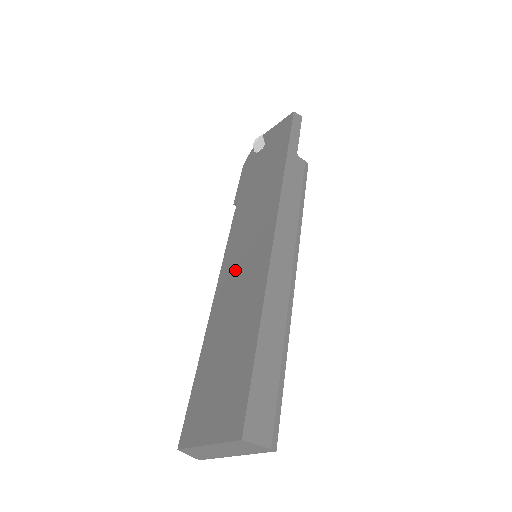
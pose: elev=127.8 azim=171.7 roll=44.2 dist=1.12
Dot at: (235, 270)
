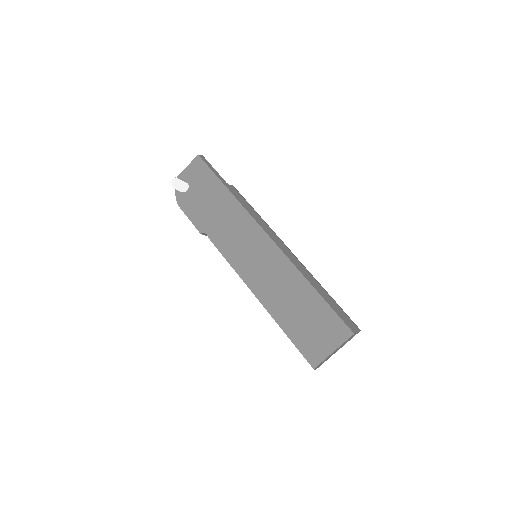
Dot at: (255, 270)
